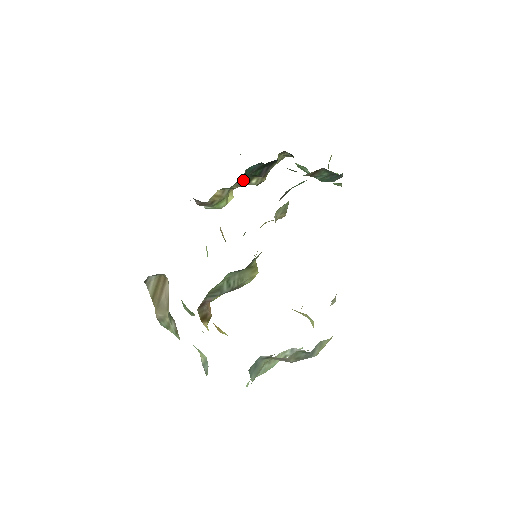
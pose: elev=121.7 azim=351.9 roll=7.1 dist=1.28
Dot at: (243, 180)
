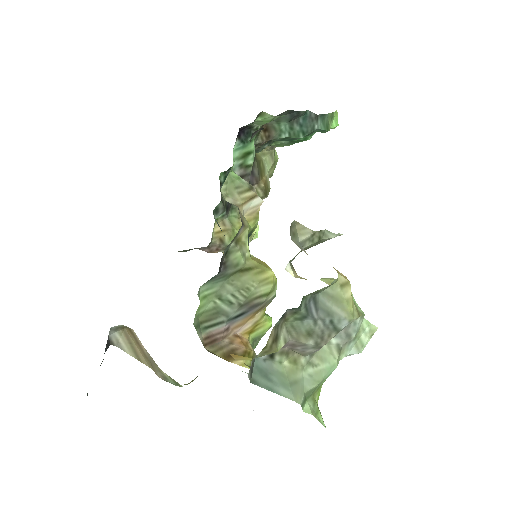
Dot at: occluded
